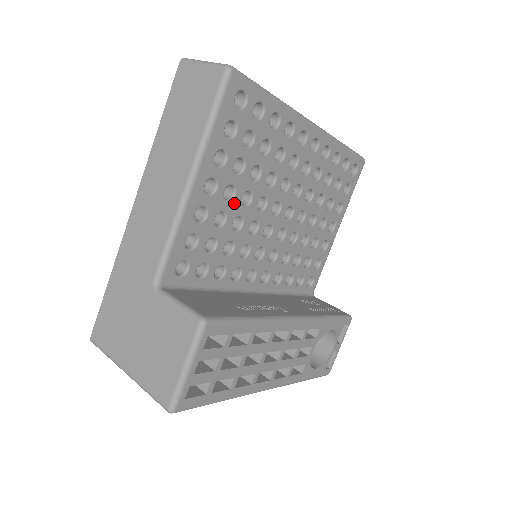
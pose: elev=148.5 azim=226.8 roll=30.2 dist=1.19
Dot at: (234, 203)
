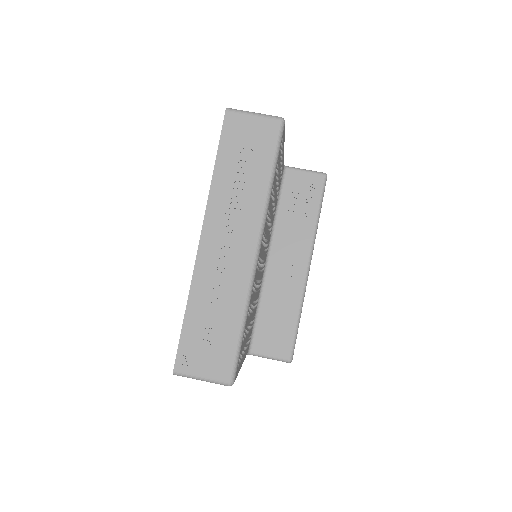
Dot at: (251, 318)
